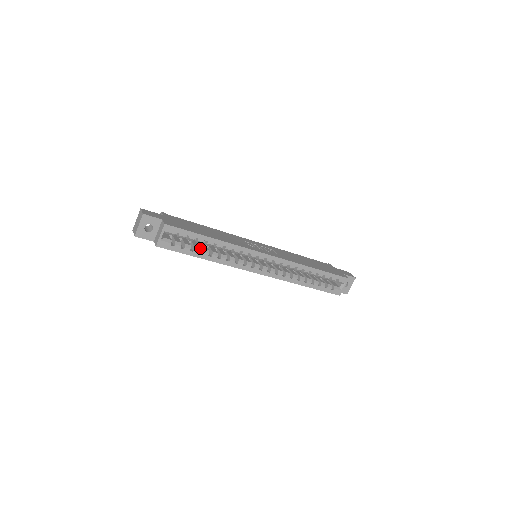
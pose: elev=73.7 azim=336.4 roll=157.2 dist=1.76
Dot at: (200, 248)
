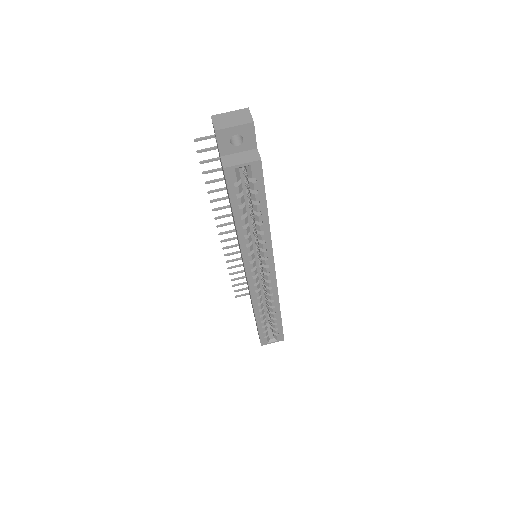
Dot at: occluded
